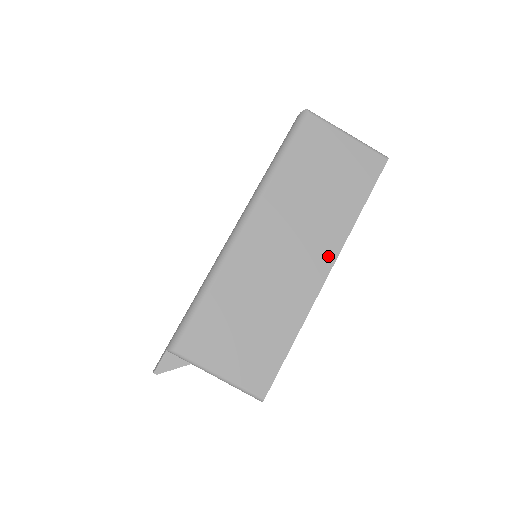
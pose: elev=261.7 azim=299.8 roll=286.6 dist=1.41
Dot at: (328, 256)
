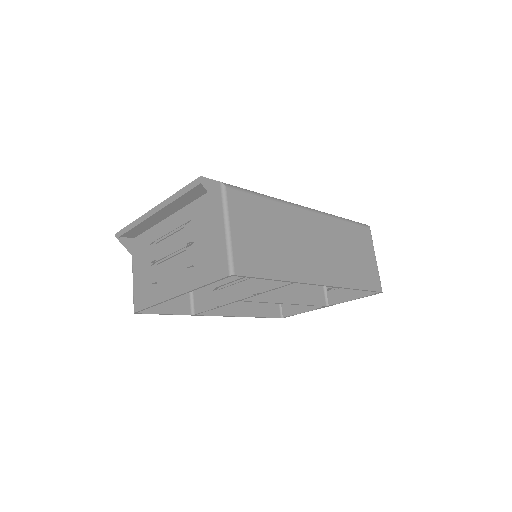
Dot at: (328, 279)
